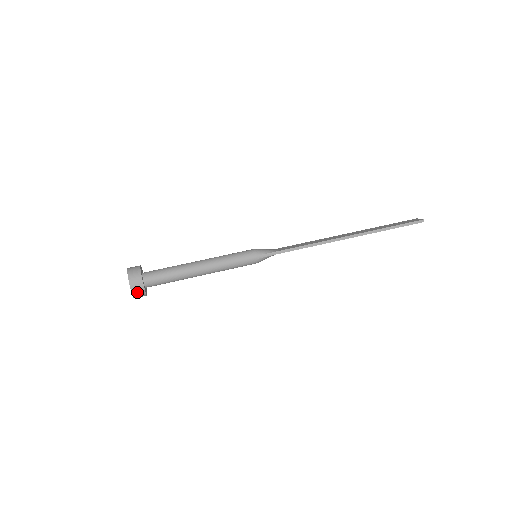
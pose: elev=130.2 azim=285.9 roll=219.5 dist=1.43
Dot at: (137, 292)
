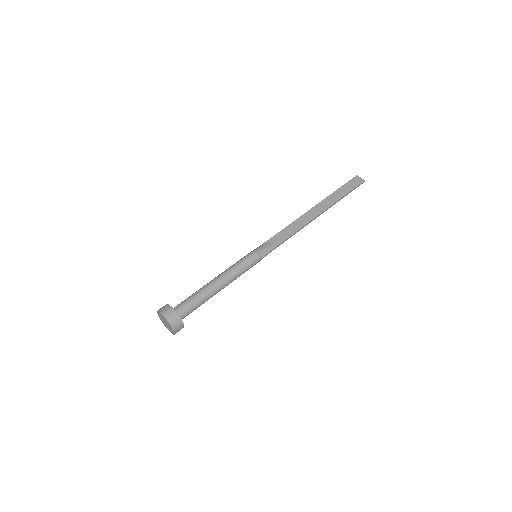
Dot at: (178, 331)
